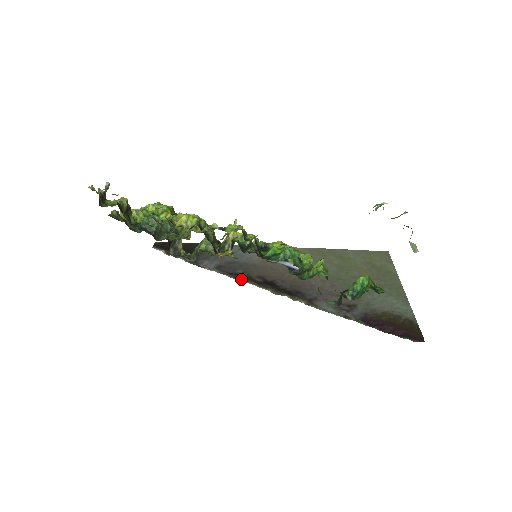
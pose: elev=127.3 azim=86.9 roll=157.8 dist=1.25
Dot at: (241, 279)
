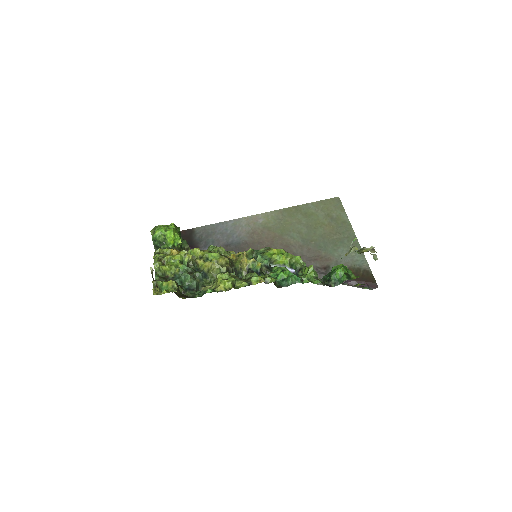
Dot at: occluded
